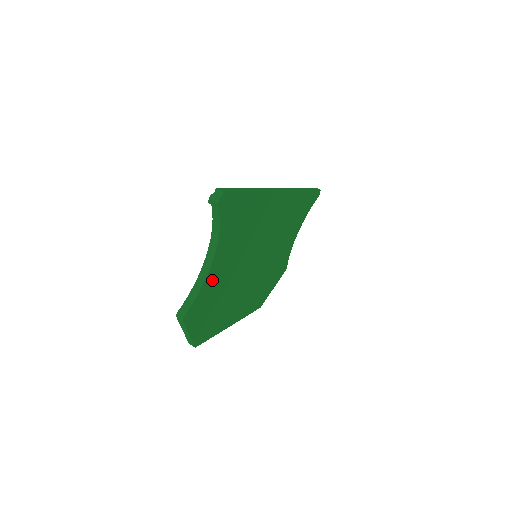
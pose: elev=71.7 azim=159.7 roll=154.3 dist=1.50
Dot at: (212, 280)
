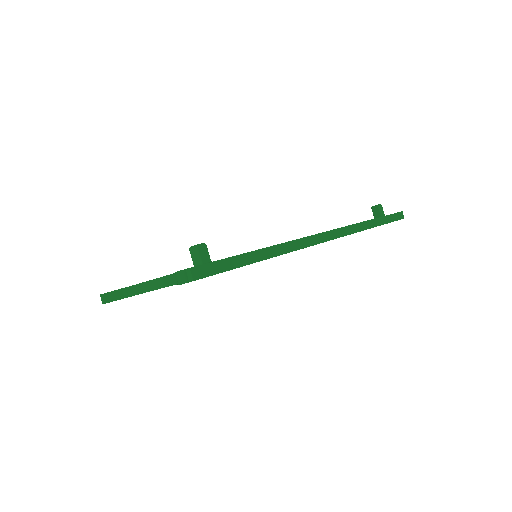
Dot at: occluded
